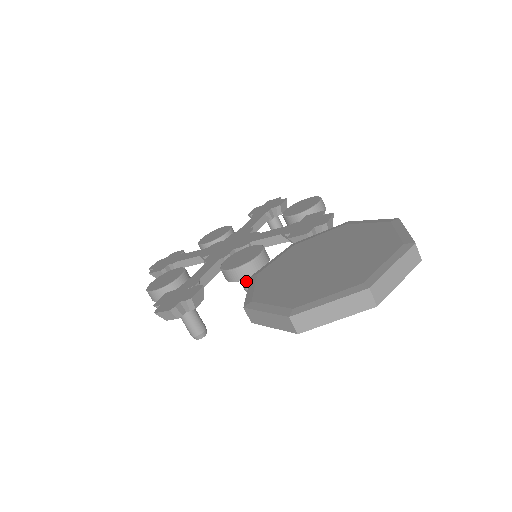
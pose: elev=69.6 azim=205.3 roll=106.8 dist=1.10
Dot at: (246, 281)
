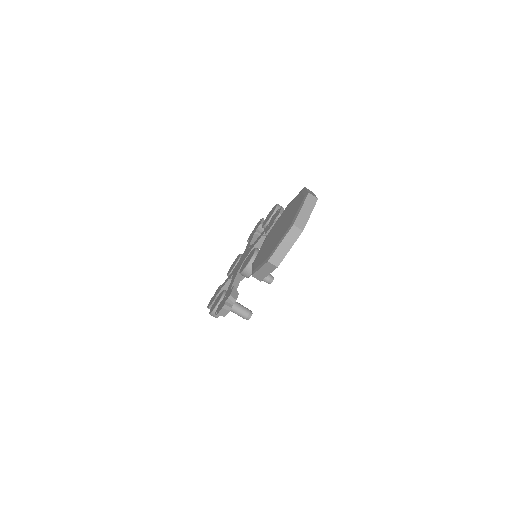
Dot at: occluded
